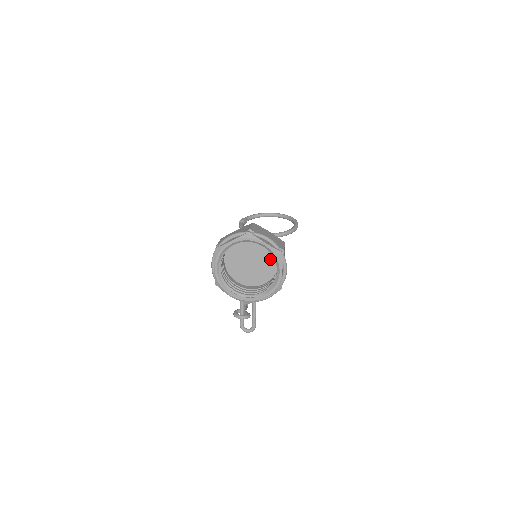
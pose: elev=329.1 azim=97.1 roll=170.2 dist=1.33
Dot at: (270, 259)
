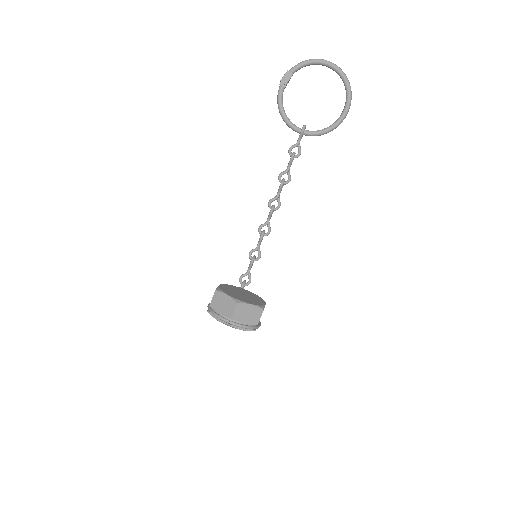
Dot at: occluded
